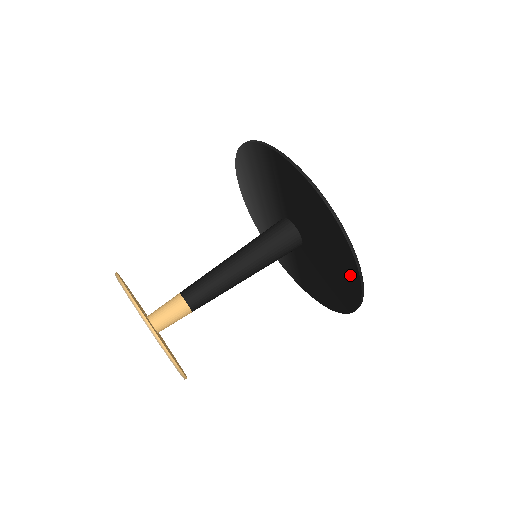
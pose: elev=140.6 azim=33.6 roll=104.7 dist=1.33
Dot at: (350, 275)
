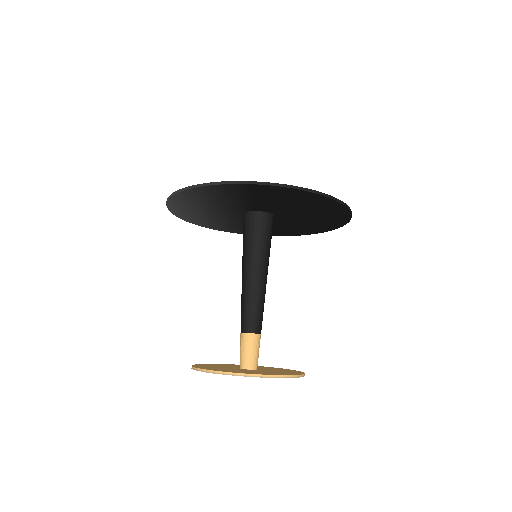
Dot at: (339, 217)
